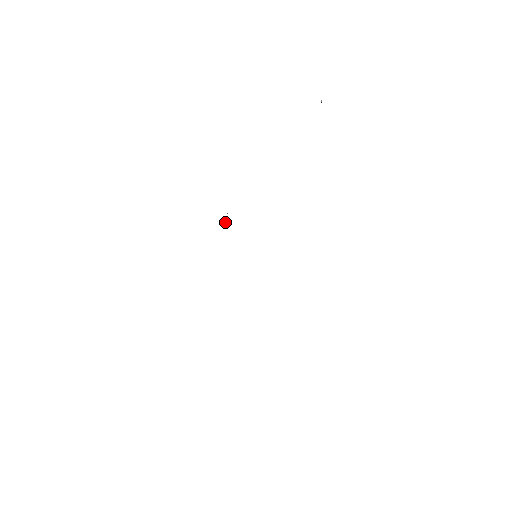
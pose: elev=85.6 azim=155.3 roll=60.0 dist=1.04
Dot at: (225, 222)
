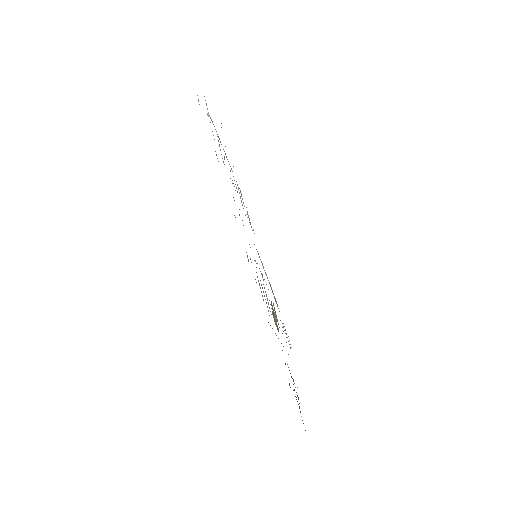
Dot at: (251, 262)
